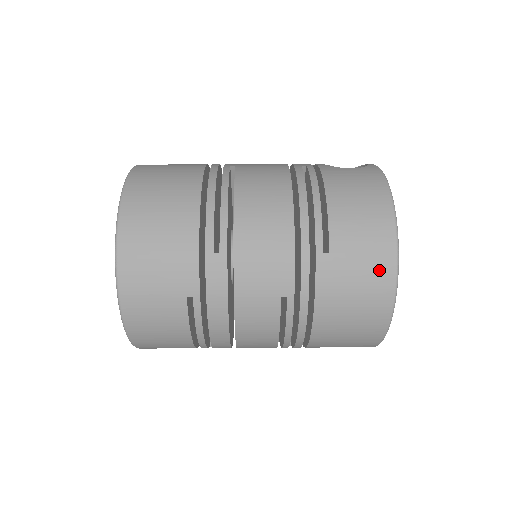
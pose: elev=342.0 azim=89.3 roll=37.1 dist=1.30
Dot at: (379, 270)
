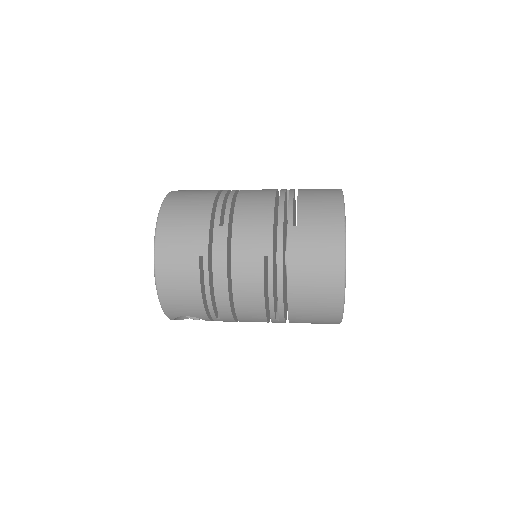
Dot at: (332, 237)
